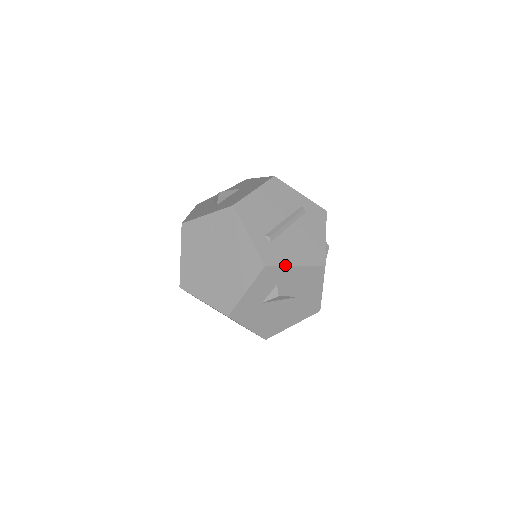
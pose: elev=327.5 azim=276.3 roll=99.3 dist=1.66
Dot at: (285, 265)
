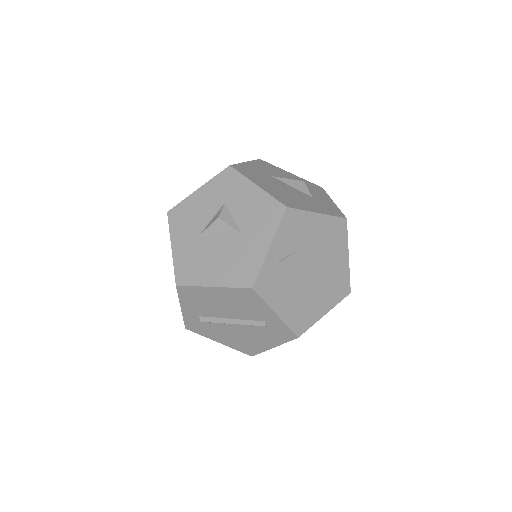
Dot at: (207, 337)
